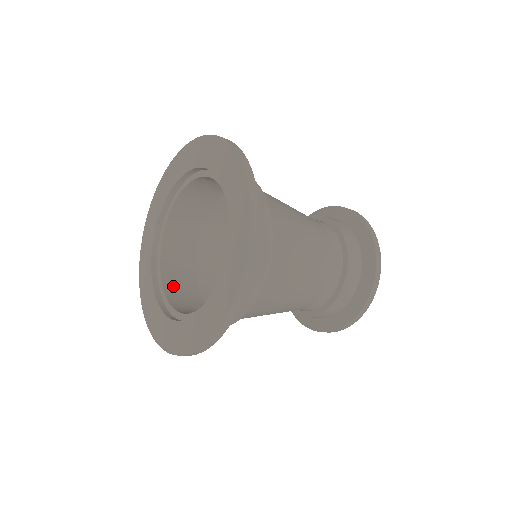
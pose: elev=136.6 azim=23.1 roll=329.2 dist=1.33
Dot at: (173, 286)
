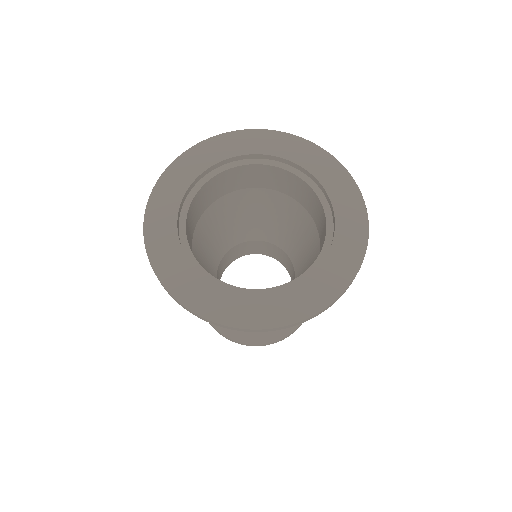
Dot at: (188, 228)
